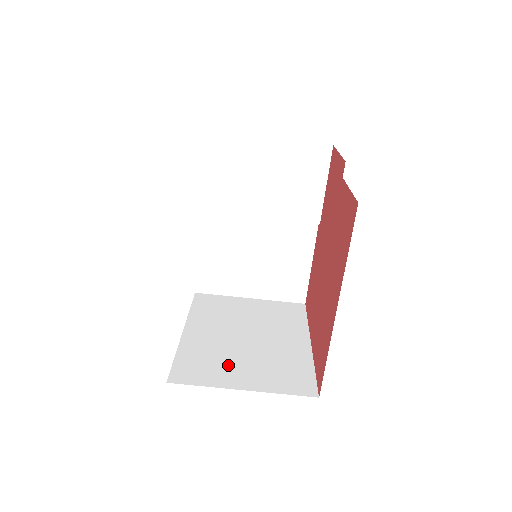
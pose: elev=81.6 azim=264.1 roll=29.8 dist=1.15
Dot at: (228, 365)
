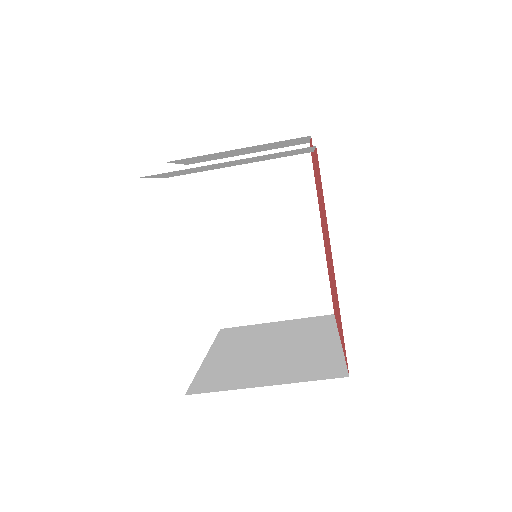
Dot at: (250, 371)
